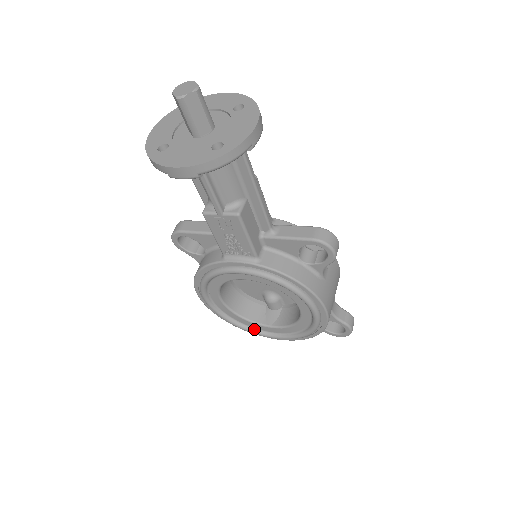
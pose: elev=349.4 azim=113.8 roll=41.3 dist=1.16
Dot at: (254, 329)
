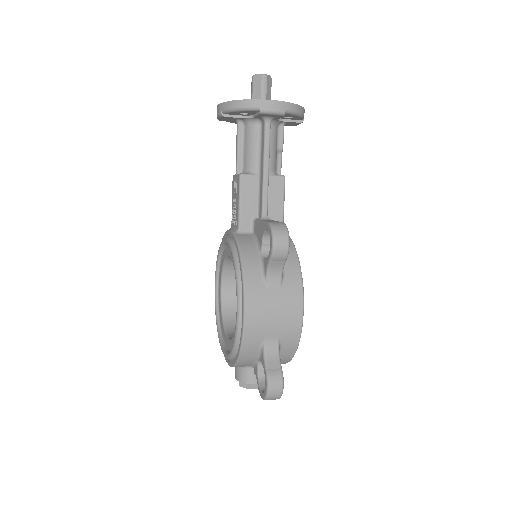
Dot at: (223, 339)
